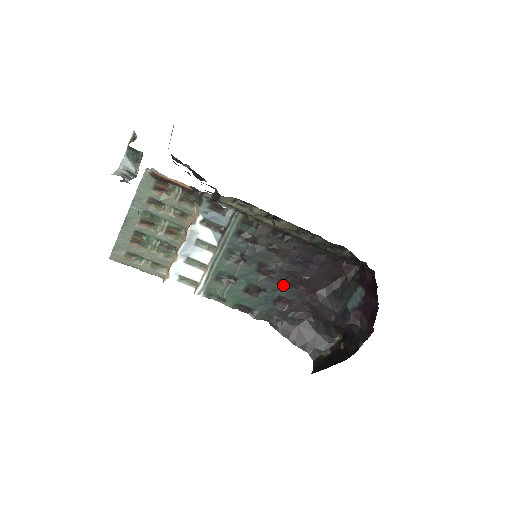
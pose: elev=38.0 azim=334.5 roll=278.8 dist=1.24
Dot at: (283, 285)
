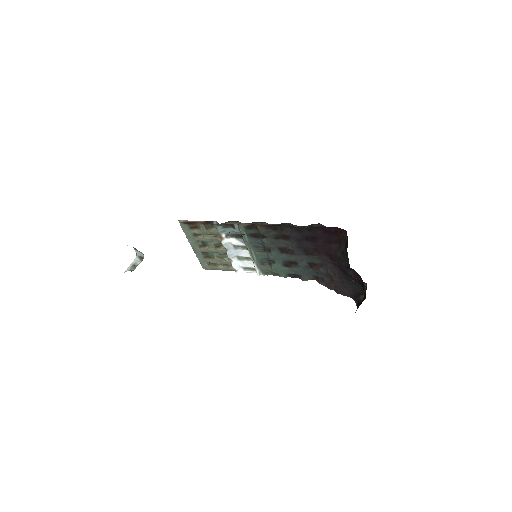
Dot at: (305, 256)
